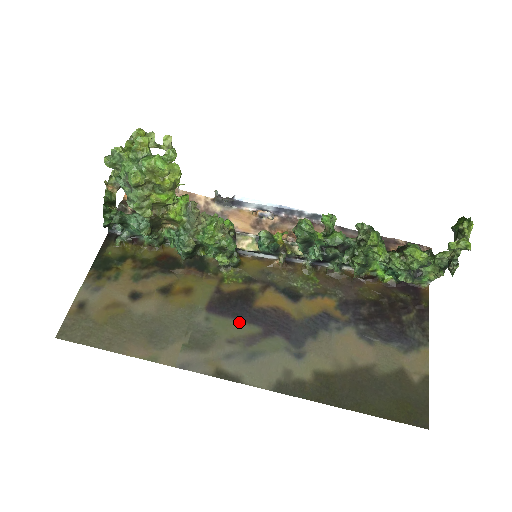
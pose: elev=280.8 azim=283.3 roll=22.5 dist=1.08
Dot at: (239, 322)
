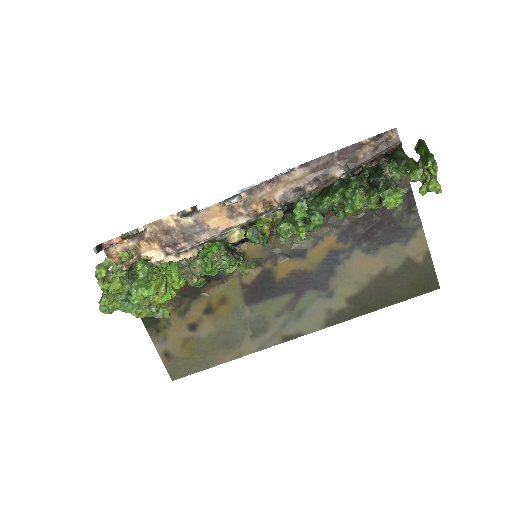
Dot at: (275, 299)
